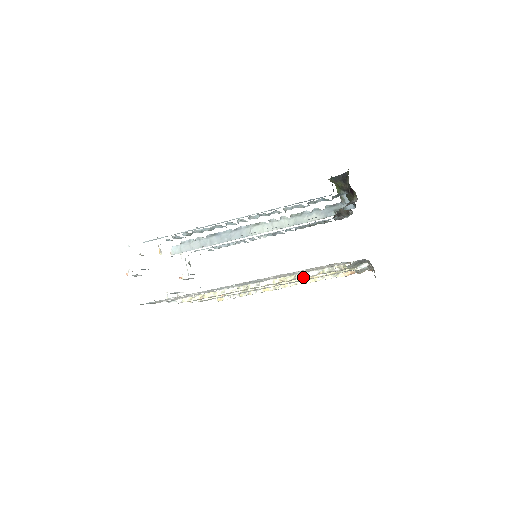
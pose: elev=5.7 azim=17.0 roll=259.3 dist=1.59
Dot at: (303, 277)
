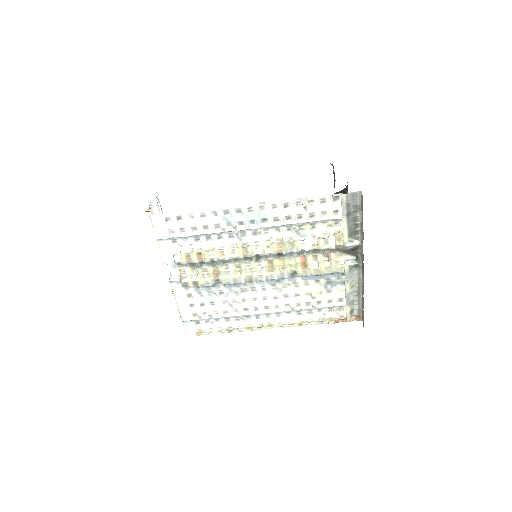
Dot at: (299, 244)
